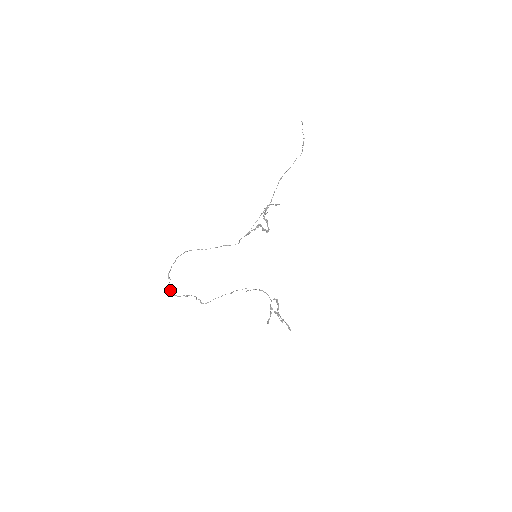
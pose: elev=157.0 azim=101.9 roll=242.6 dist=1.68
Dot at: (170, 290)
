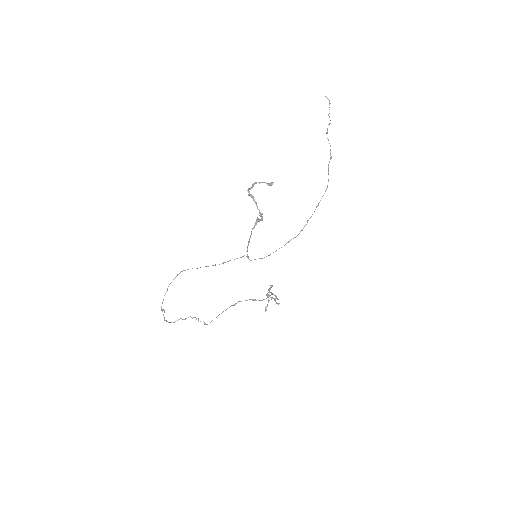
Dot at: (166, 320)
